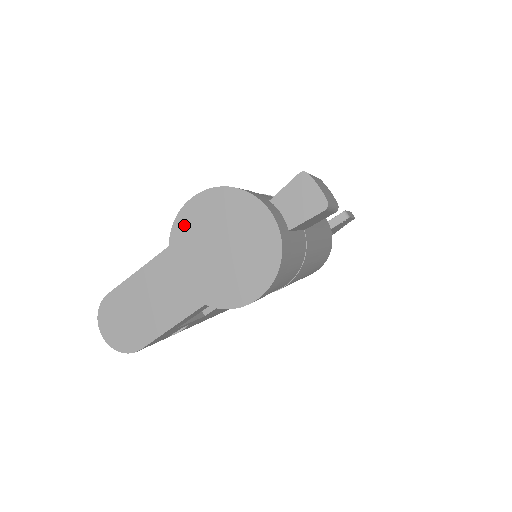
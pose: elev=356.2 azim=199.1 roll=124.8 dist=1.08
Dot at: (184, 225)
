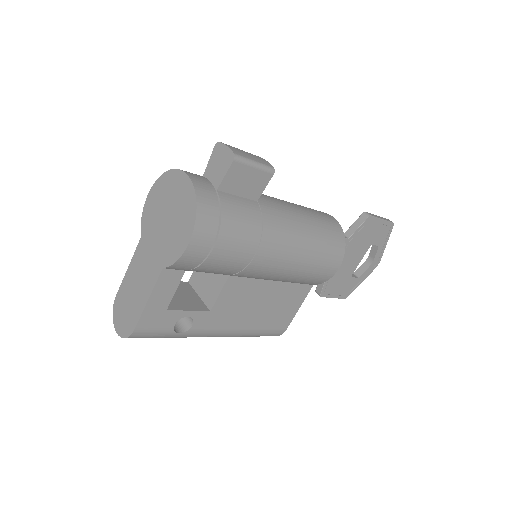
Dot at: (146, 217)
